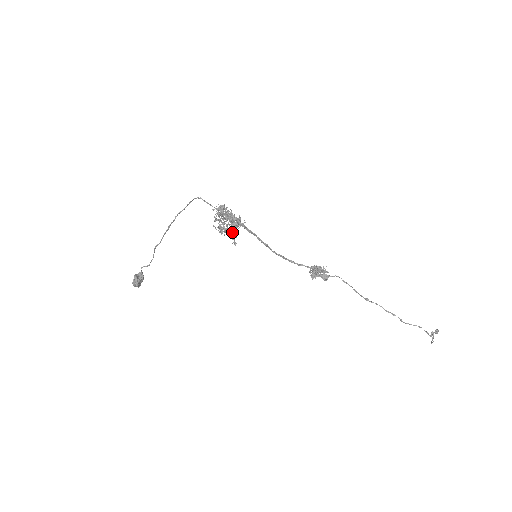
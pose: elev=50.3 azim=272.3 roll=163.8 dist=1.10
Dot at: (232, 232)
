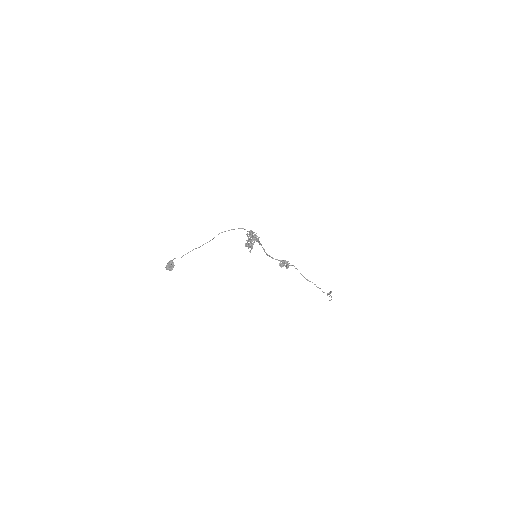
Dot at: (252, 246)
